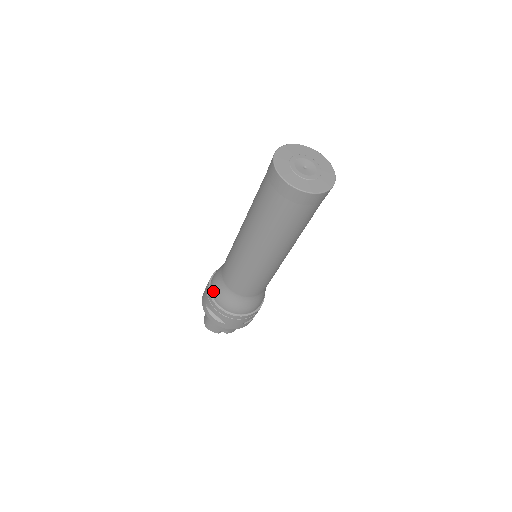
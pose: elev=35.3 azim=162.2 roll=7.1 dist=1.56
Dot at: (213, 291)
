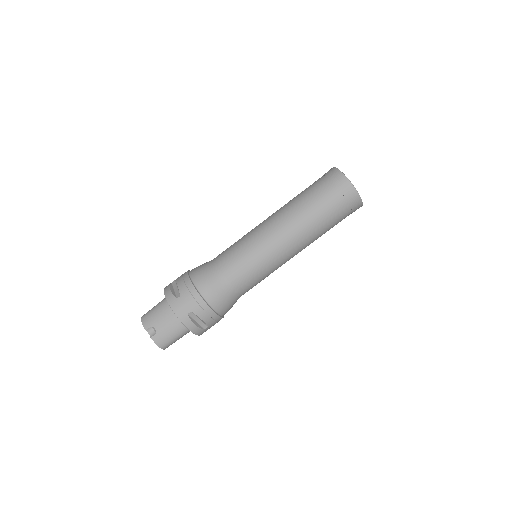
Dot at: (194, 268)
